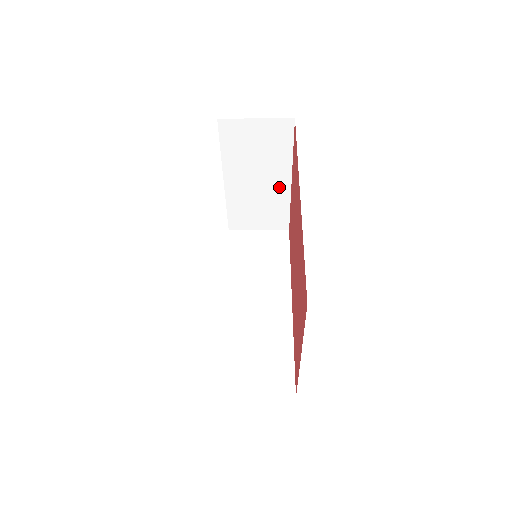
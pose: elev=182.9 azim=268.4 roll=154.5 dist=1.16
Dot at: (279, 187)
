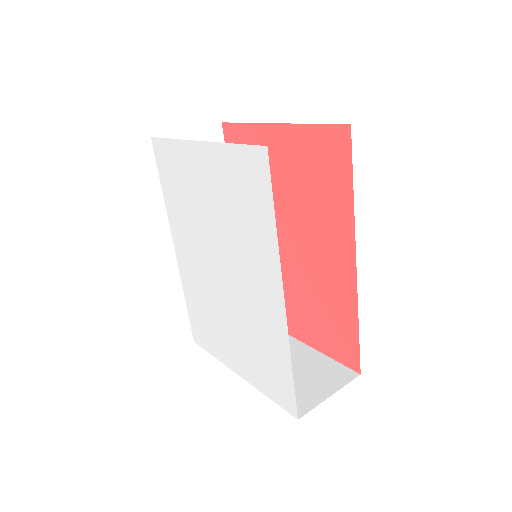
Dot at: occluded
